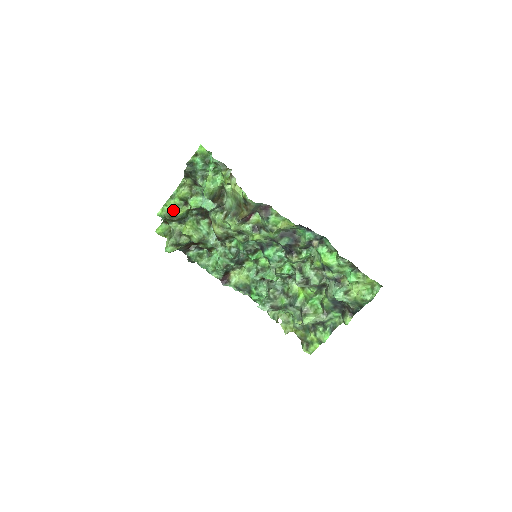
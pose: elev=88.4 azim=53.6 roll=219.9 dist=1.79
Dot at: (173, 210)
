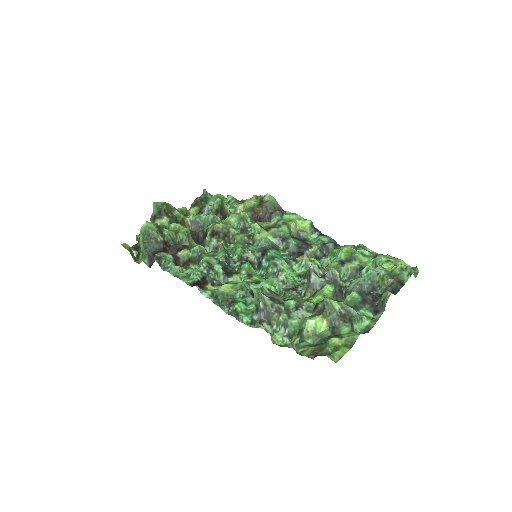
Dot at: (172, 207)
